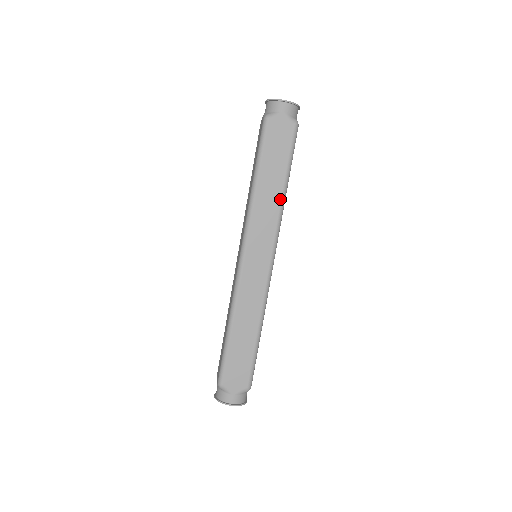
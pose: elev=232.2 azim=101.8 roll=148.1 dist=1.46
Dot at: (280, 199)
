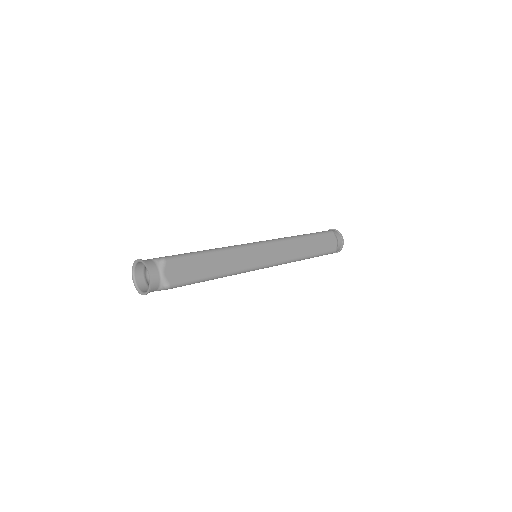
Dot at: occluded
